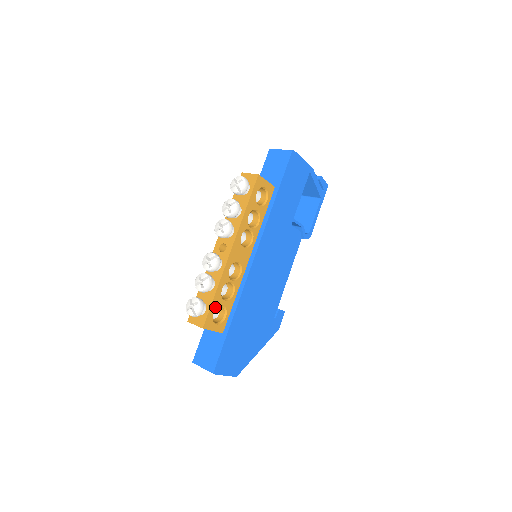
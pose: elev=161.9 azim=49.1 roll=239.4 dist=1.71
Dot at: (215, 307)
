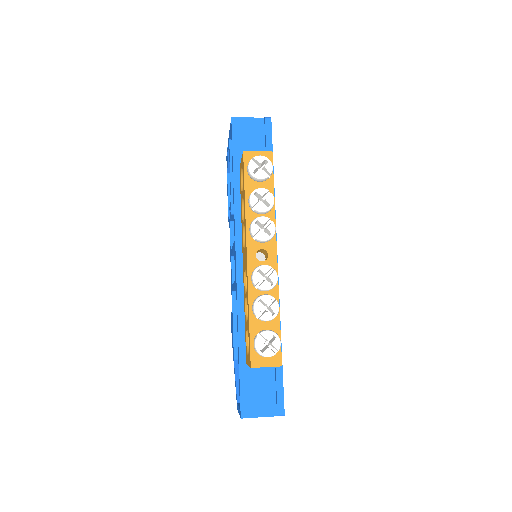
Dot at: occluded
